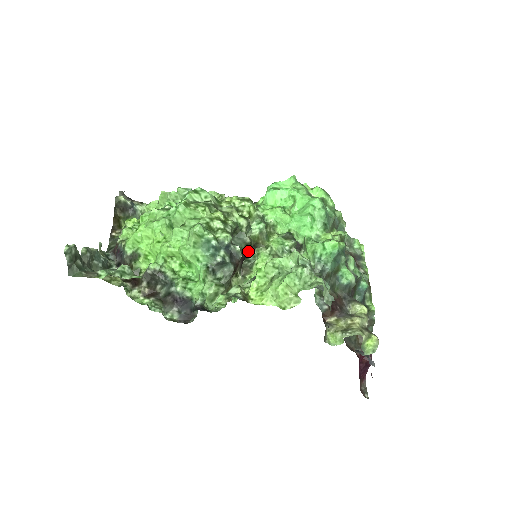
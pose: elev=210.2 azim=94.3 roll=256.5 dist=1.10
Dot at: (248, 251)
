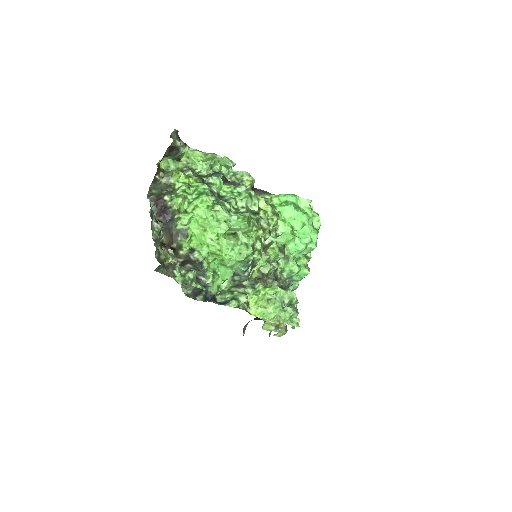
Dot at: occluded
